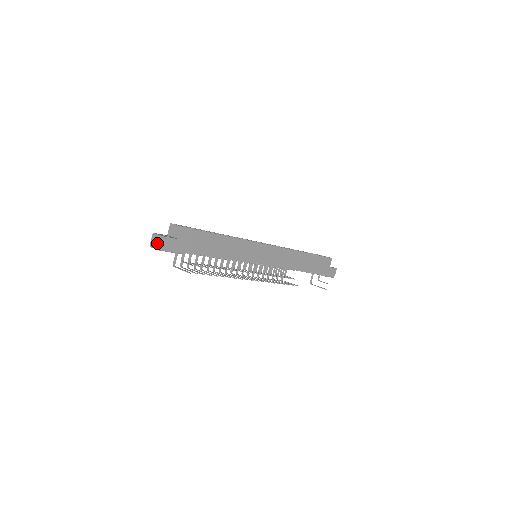
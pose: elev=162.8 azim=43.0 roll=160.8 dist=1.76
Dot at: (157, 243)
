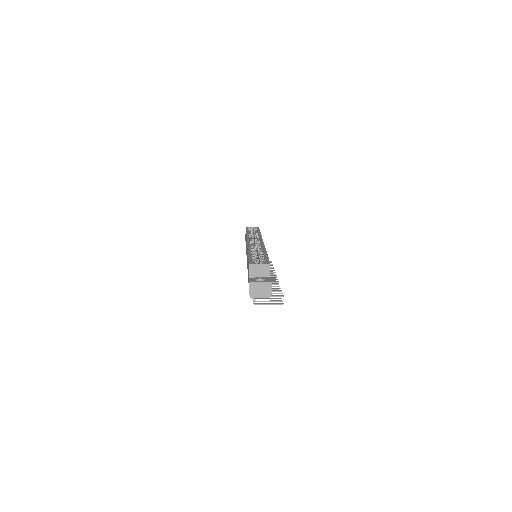
Dot at: (263, 291)
